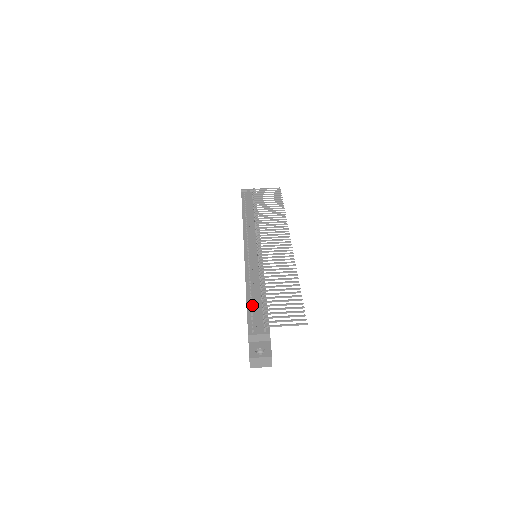
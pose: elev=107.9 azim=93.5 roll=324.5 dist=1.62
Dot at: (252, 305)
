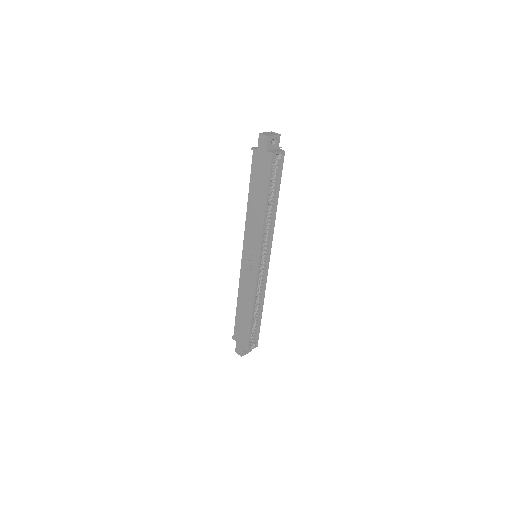
Dot at: occluded
